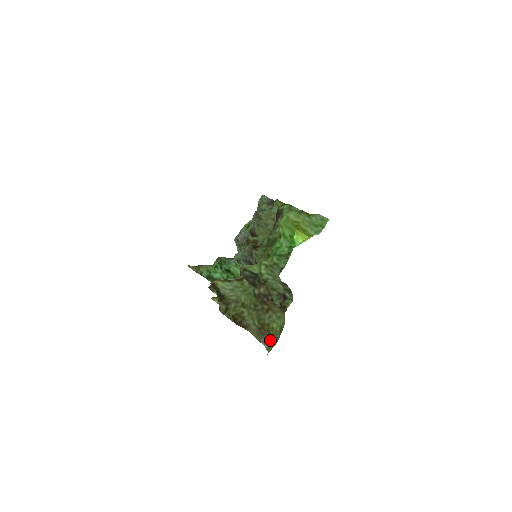
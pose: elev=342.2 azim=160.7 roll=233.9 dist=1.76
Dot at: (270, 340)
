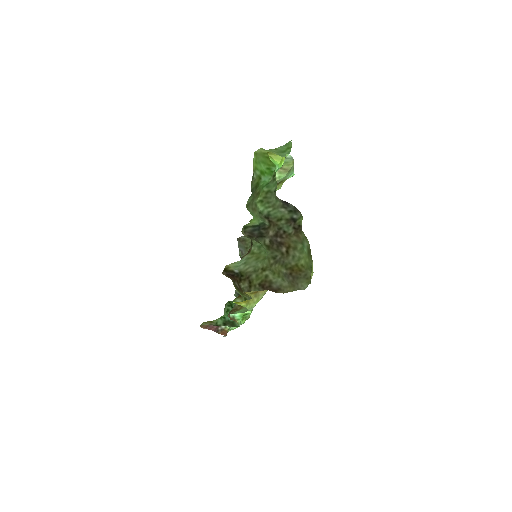
Dot at: (307, 278)
